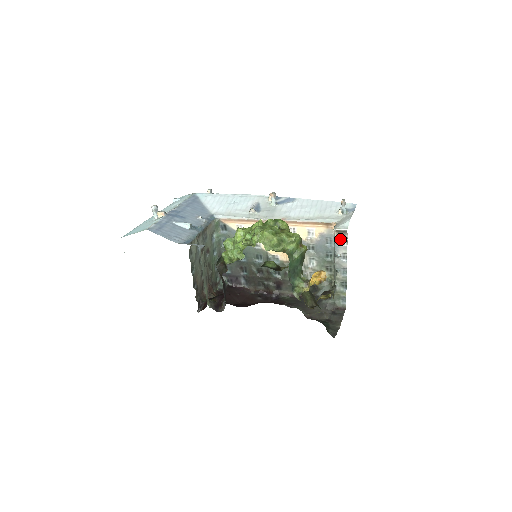
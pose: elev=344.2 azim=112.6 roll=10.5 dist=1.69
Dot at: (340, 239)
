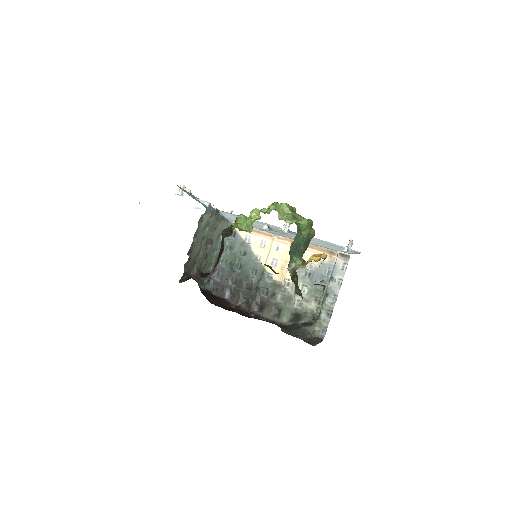
Dot at: (341, 263)
